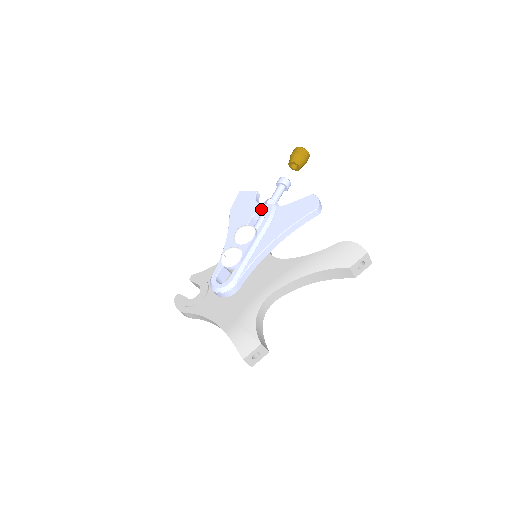
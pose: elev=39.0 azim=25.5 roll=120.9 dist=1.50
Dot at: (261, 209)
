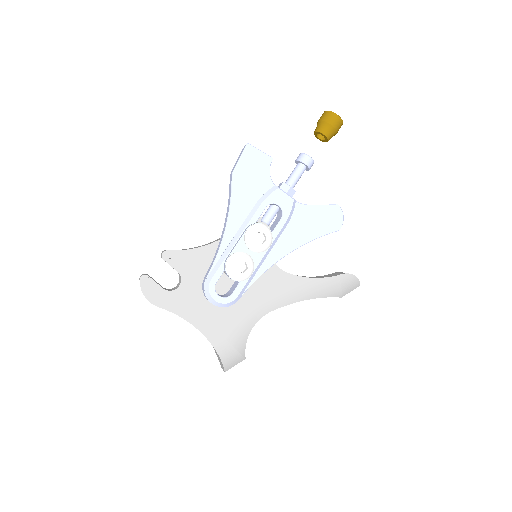
Dot at: (279, 200)
